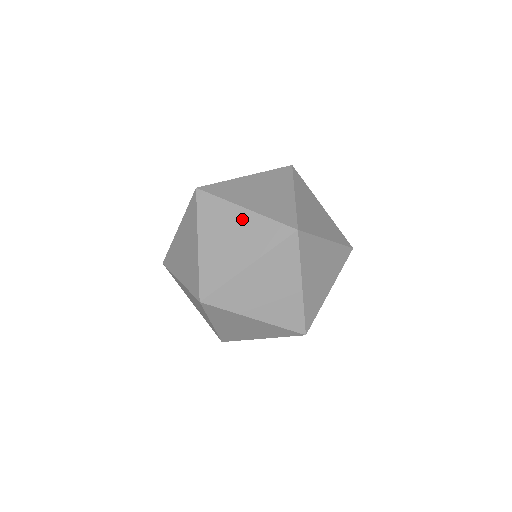
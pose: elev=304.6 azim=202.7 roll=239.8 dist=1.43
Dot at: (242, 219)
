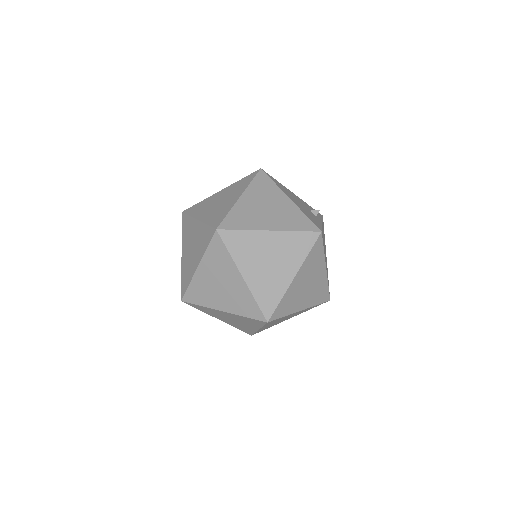
Dot at: (236, 282)
